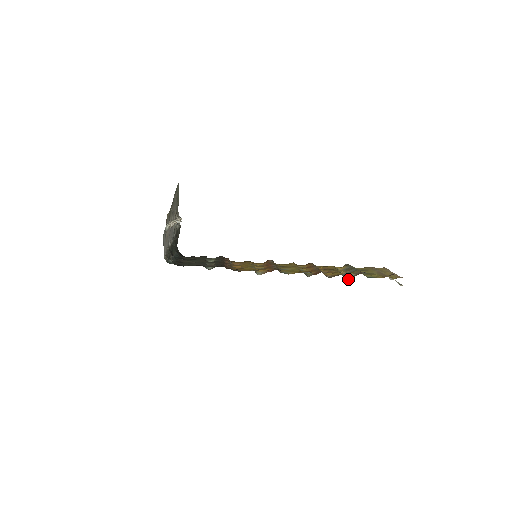
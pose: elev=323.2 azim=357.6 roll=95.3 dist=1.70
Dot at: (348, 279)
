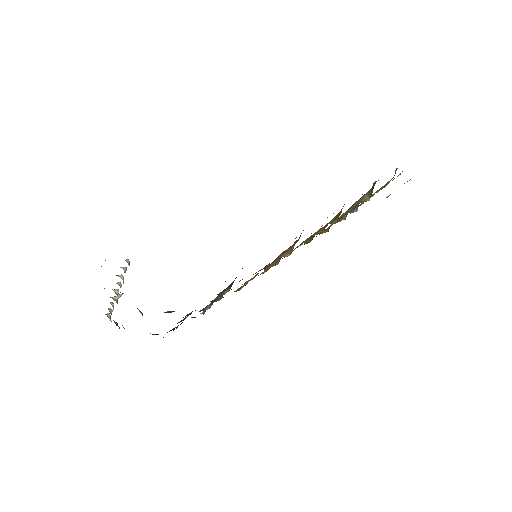
Dot at: occluded
